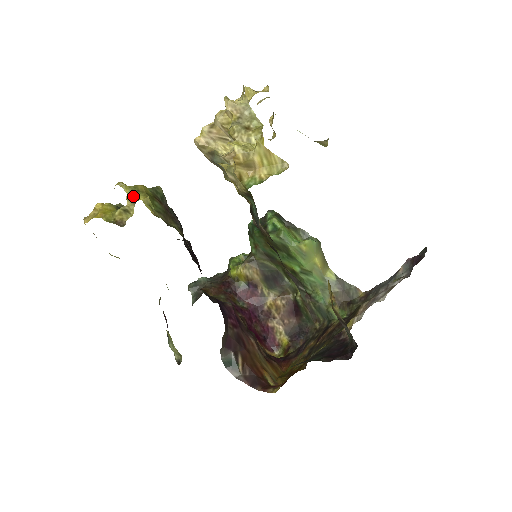
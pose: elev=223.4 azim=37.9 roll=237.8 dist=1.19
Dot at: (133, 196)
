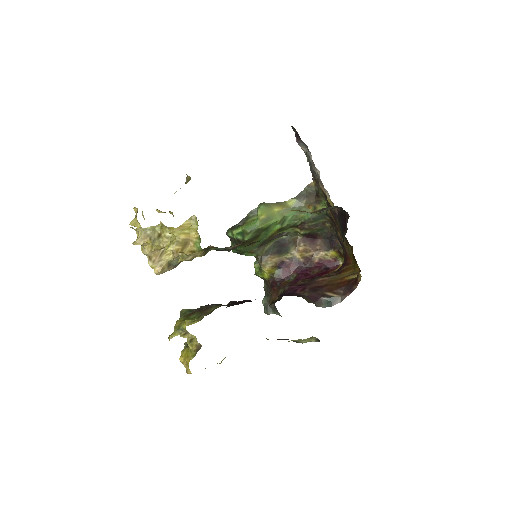
Dot at: (182, 331)
